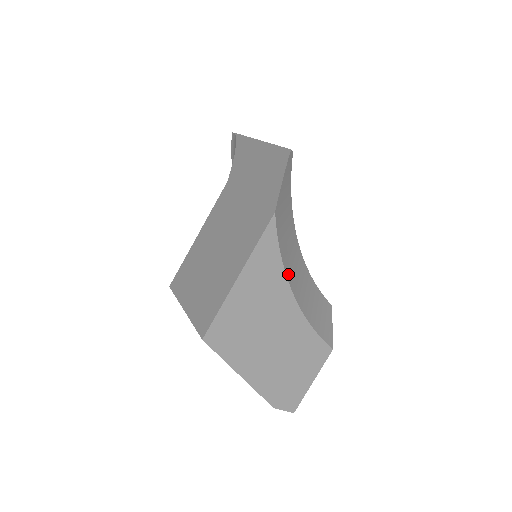
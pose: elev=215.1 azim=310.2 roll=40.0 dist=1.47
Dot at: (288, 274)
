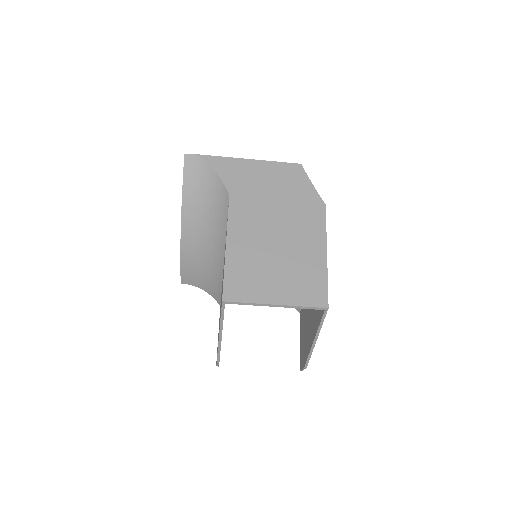
Dot at: occluded
